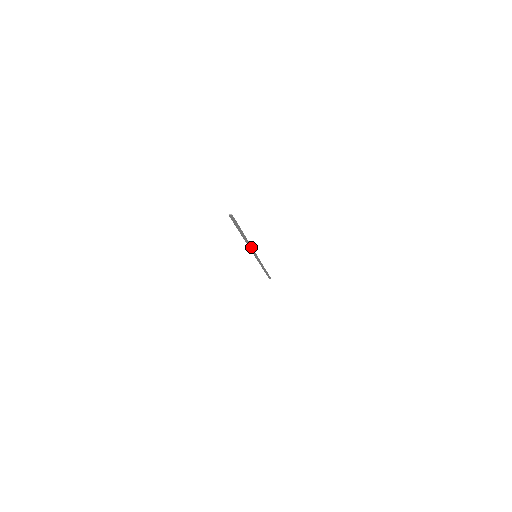
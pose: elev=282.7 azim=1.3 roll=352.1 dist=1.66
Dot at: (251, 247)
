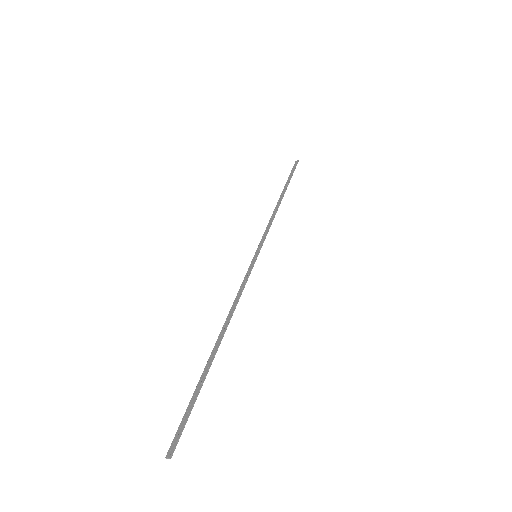
Dot at: (239, 296)
